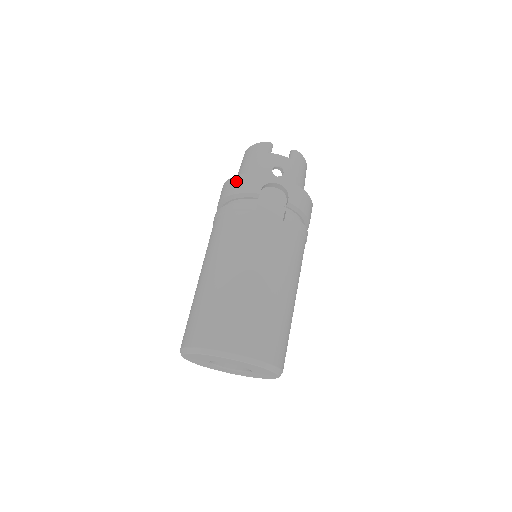
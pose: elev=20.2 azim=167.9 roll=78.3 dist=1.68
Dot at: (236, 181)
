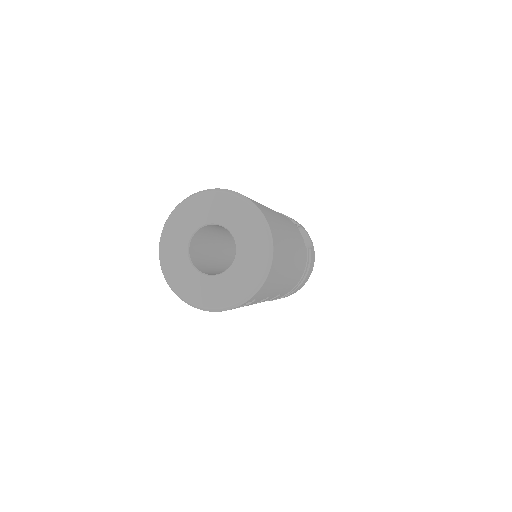
Dot at: occluded
